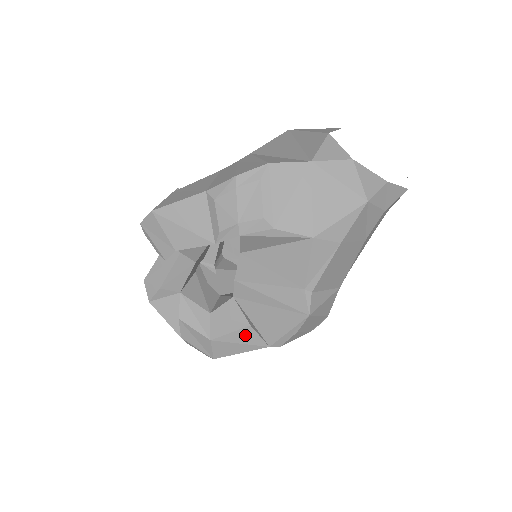
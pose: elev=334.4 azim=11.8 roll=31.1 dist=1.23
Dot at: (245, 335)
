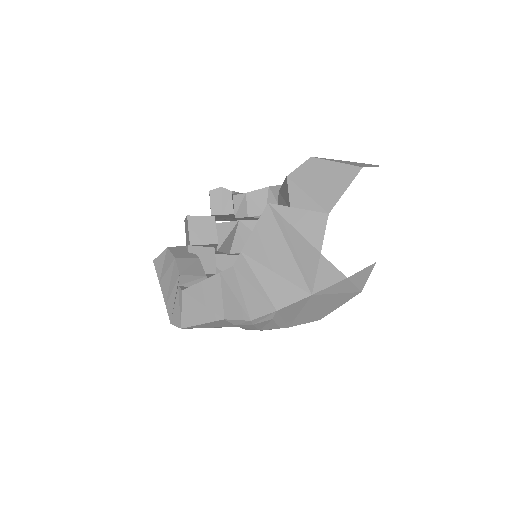
Dot at: occluded
